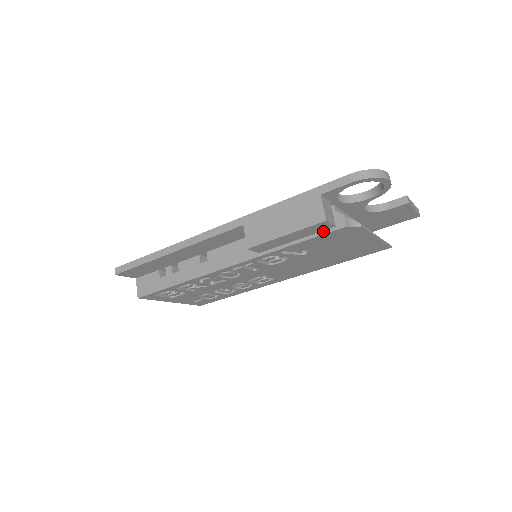
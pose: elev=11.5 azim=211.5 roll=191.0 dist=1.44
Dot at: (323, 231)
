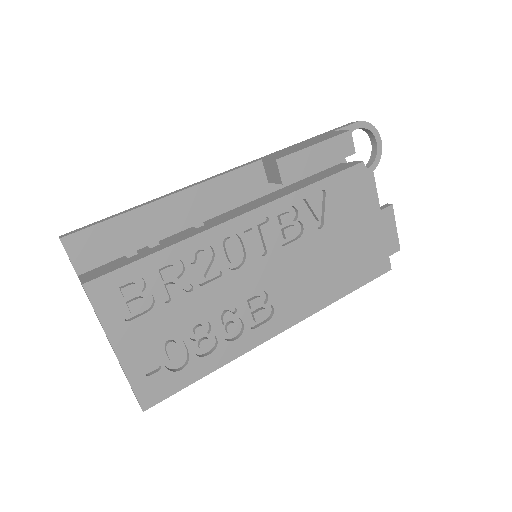
Dot at: (342, 169)
